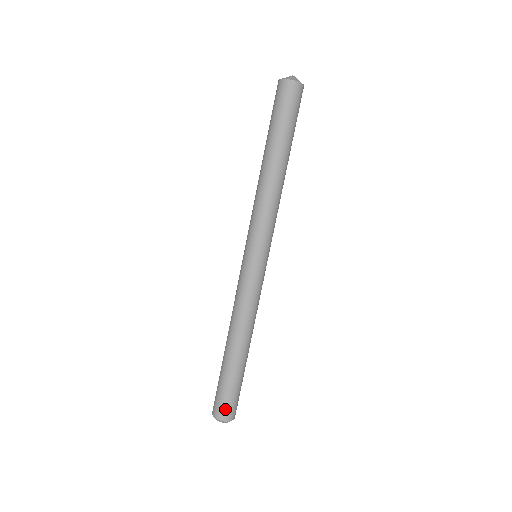
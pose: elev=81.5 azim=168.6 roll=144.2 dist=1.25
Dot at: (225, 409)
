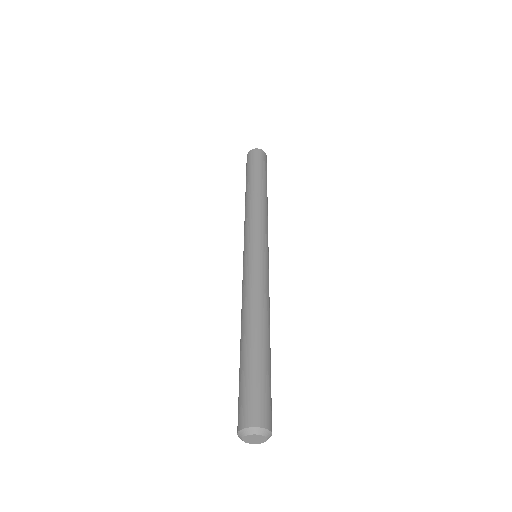
Dot at: (241, 411)
